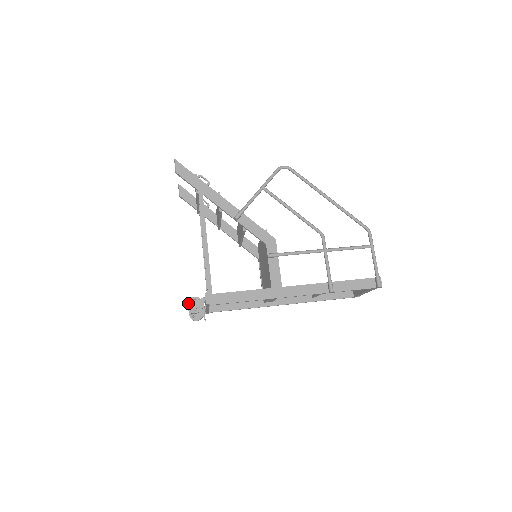
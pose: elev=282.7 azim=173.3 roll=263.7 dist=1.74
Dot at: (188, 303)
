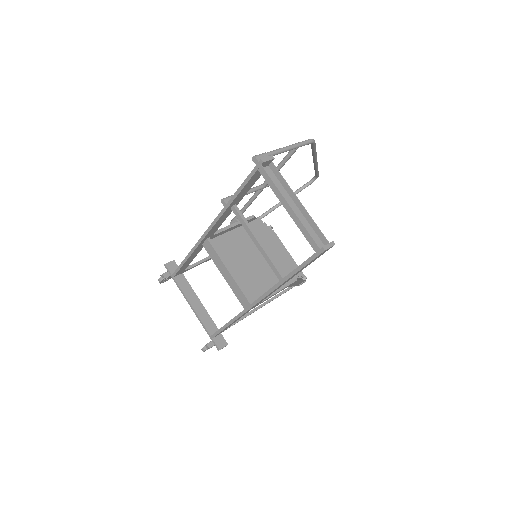
Dot at: occluded
